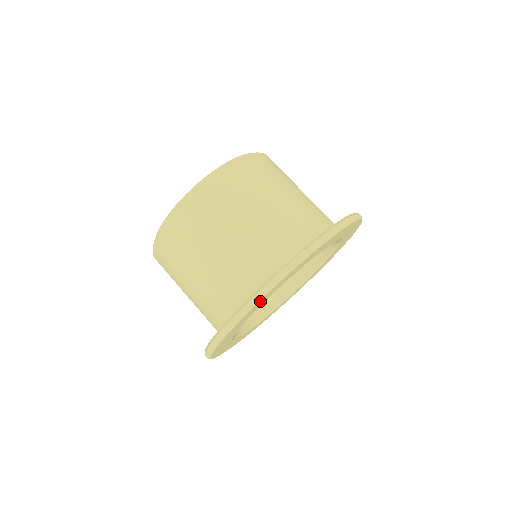
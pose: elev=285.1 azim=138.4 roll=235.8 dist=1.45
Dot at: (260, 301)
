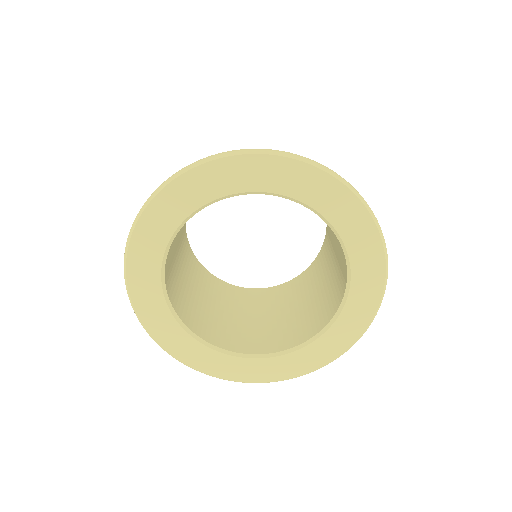
Dot at: (247, 162)
